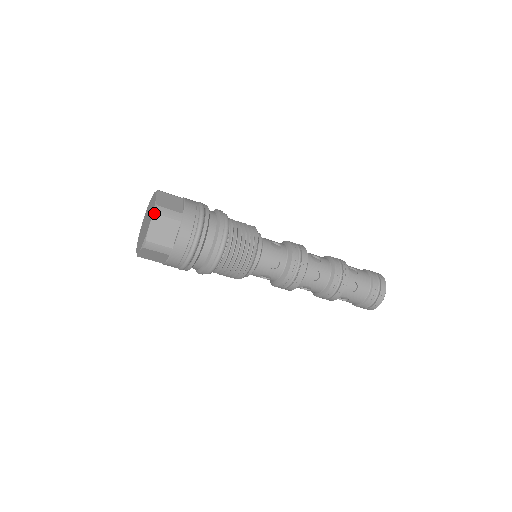
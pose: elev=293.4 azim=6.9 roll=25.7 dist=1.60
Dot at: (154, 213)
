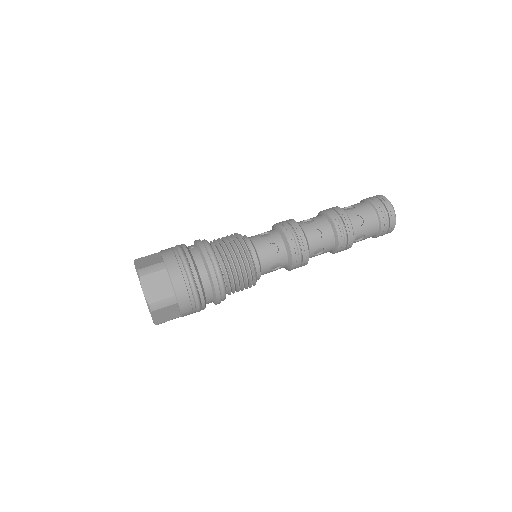
Dot at: (150, 312)
